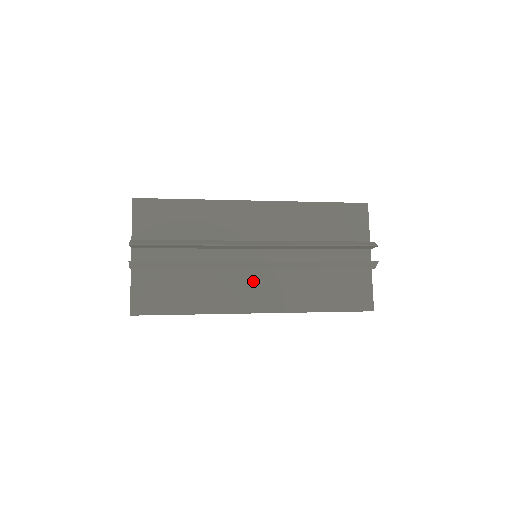
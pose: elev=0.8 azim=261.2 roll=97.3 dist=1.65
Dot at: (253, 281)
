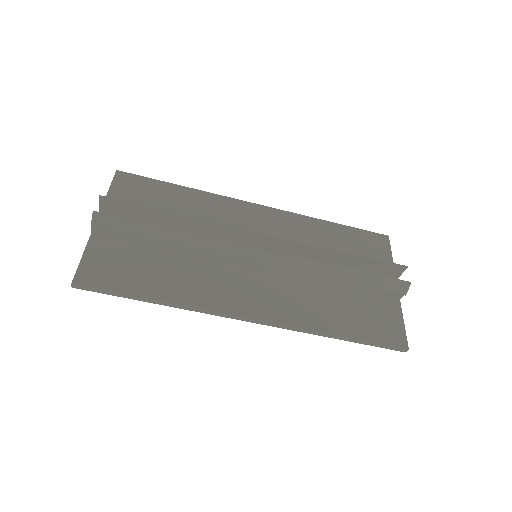
Dot at: (250, 281)
